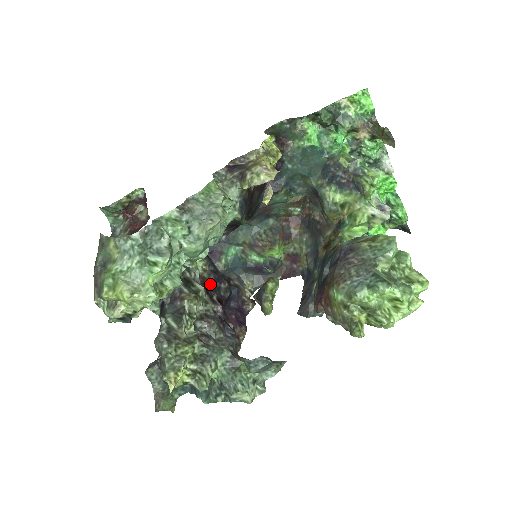
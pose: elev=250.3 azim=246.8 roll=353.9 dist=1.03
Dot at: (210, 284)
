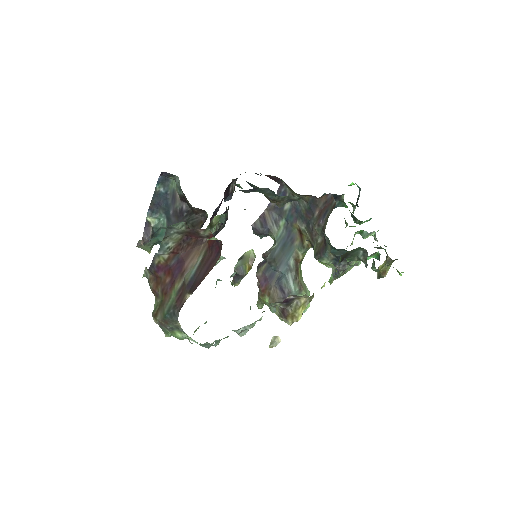
Dot at: (216, 231)
